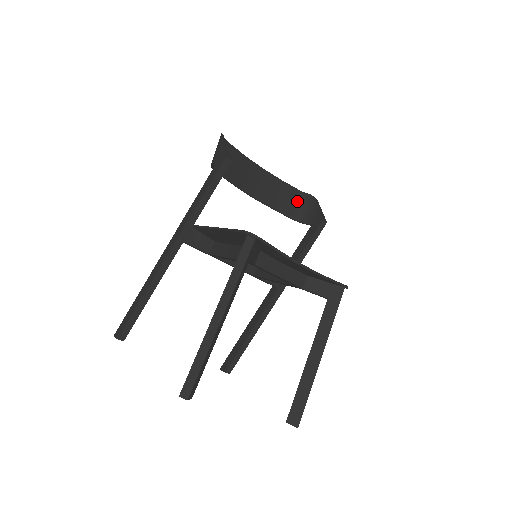
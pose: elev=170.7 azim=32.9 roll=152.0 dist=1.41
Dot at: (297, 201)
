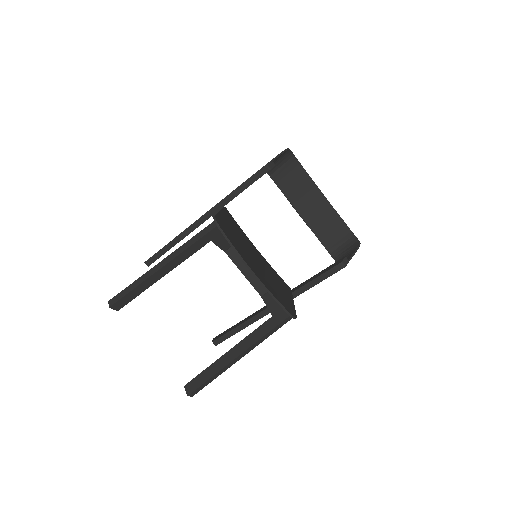
Dot at: (343, 239)
